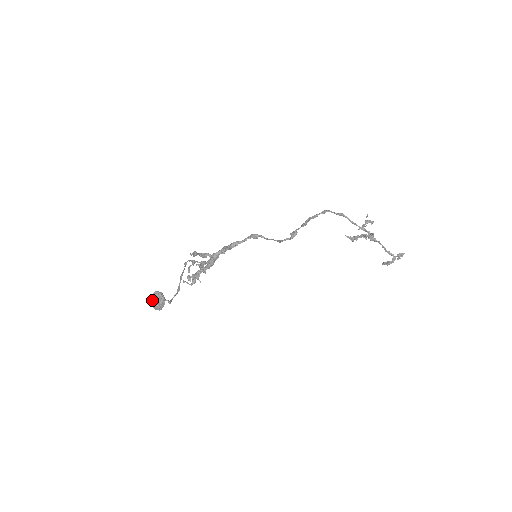
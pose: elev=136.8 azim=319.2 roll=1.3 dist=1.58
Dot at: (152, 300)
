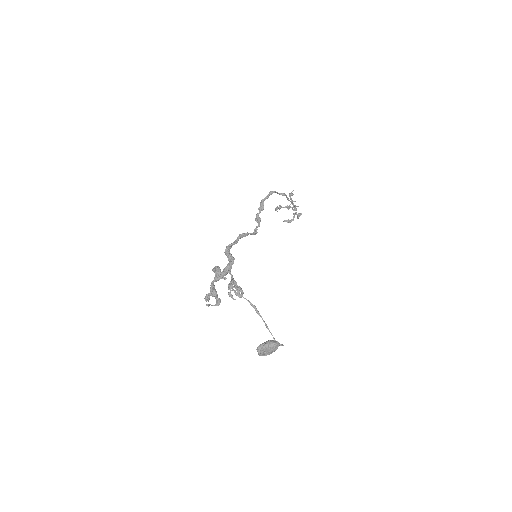
Dot at: (267, 351)
